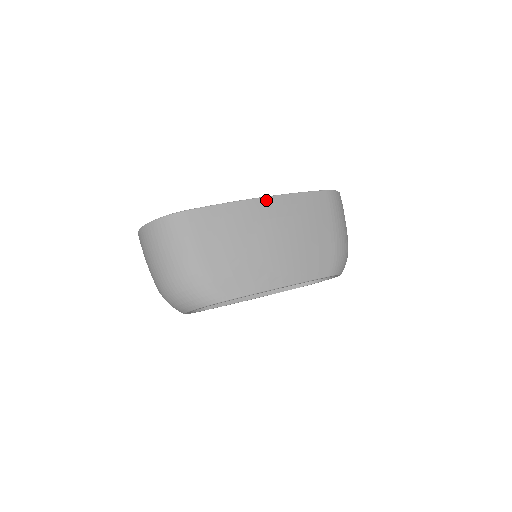
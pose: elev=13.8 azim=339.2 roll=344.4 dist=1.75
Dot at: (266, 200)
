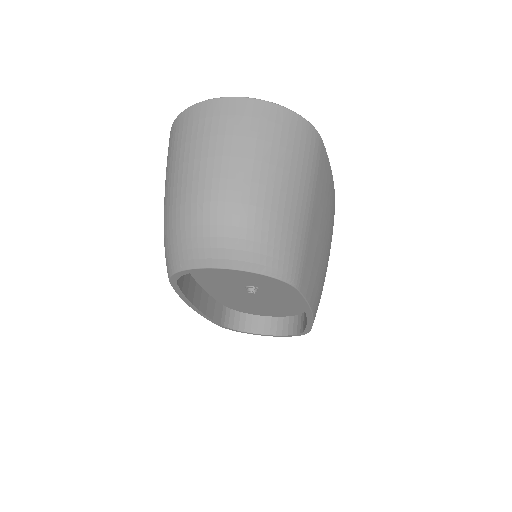
Dot at: occluded
